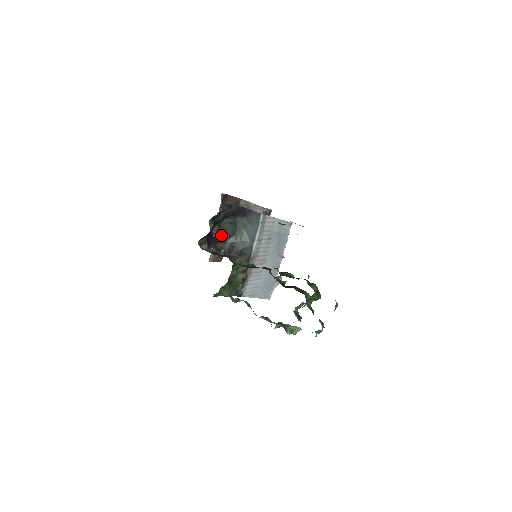
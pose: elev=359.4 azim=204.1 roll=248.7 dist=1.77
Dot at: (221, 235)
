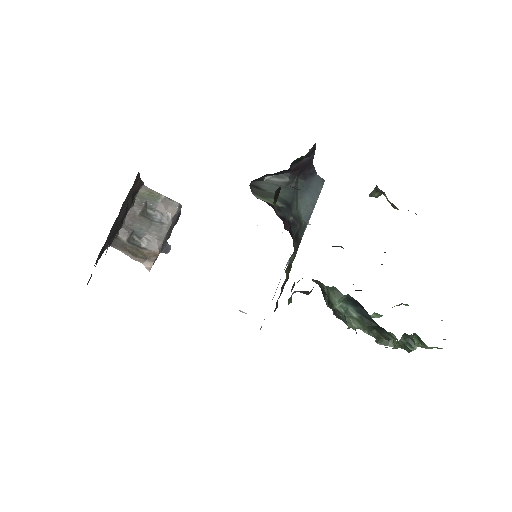
Dot at: (269, 199)
